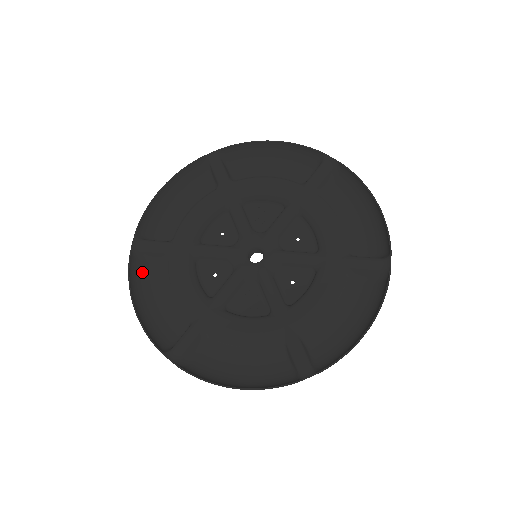
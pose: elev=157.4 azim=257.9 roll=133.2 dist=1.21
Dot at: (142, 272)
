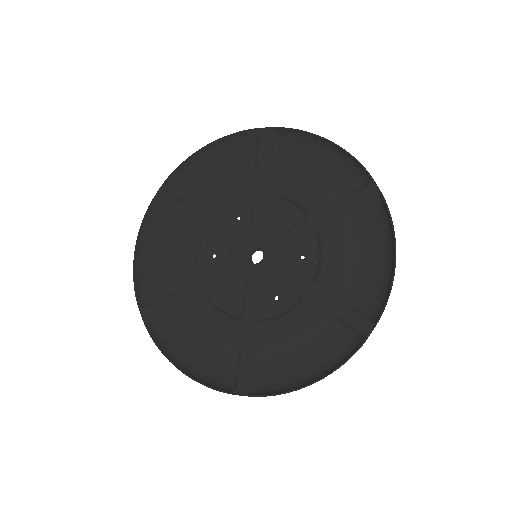
Dot at: (158, 222)
